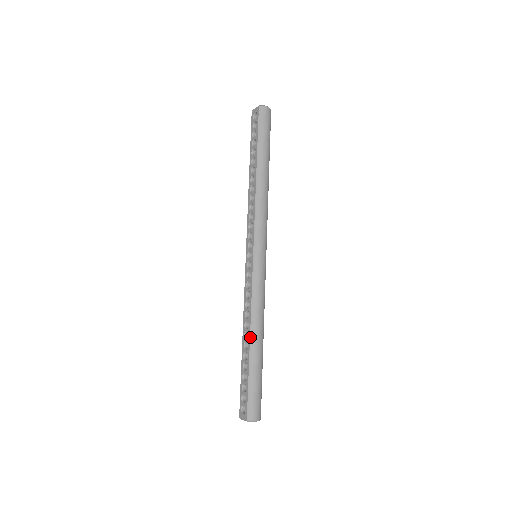
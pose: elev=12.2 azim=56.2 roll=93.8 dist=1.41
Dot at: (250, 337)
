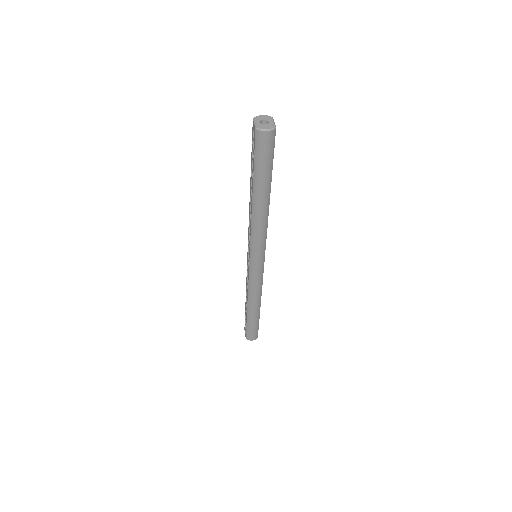
Dot at: (247, 306)
